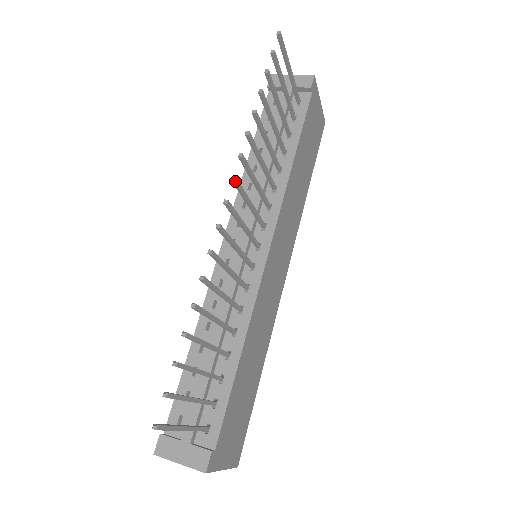
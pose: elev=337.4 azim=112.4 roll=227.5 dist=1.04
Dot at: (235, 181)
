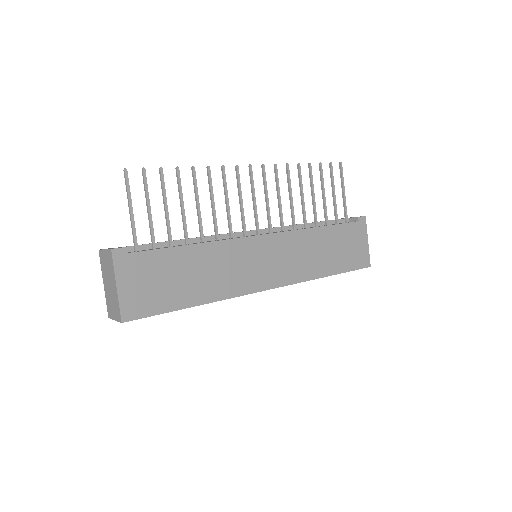
Dot at: (263, 167)
